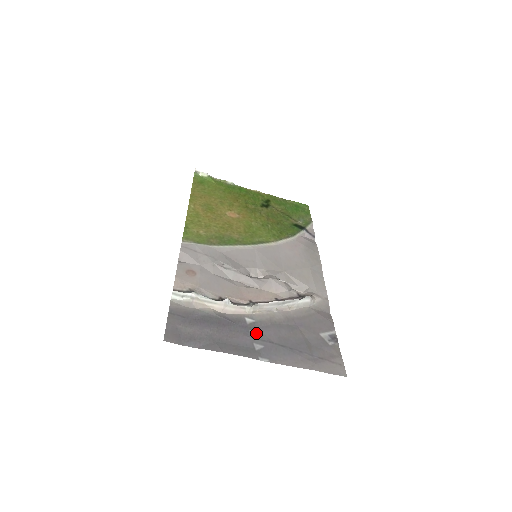
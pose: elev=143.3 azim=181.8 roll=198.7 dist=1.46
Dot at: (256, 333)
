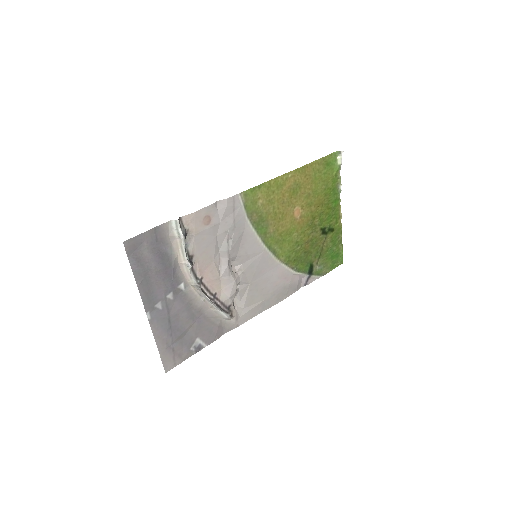
Dot at: (172, 298)
